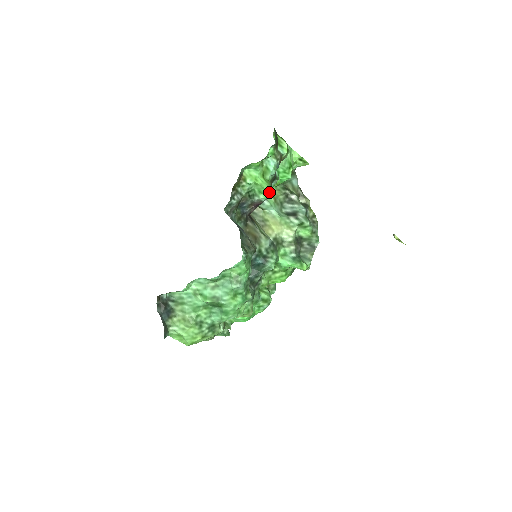
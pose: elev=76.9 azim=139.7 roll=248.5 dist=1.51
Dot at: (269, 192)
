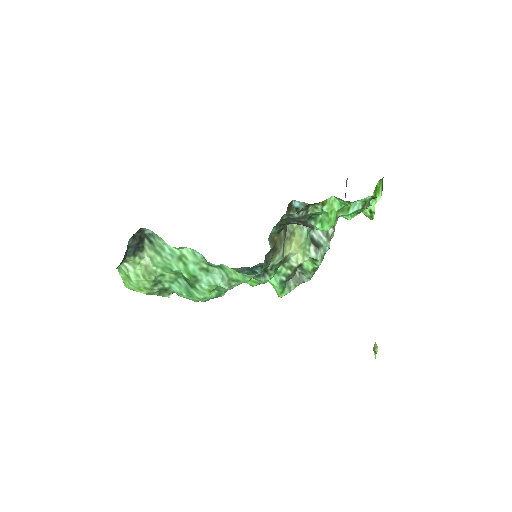
Dot at: (329, 229)
